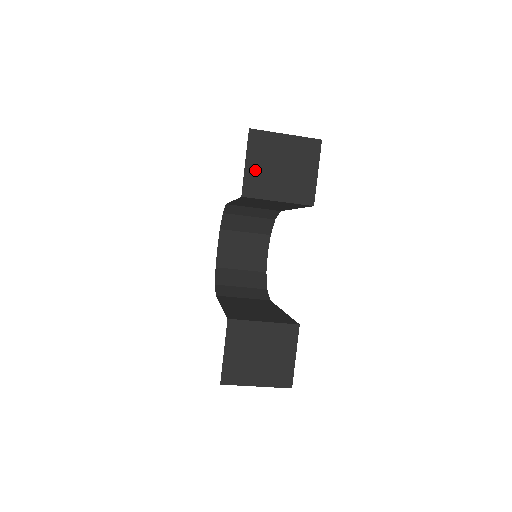
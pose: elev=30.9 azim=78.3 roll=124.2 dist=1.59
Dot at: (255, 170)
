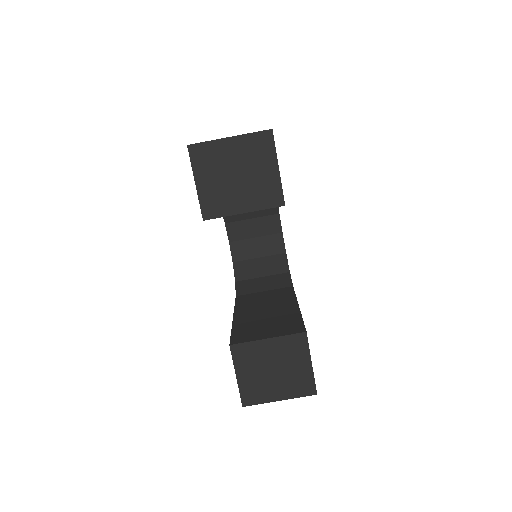
Dot at: (208, 188)
